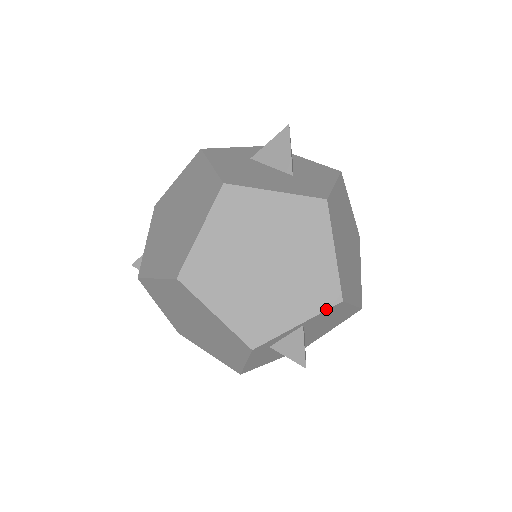
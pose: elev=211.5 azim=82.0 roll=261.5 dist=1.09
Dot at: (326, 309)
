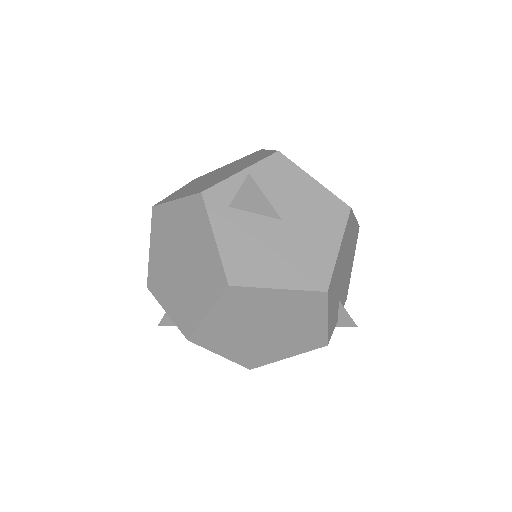
Dot at: (265, 158)
